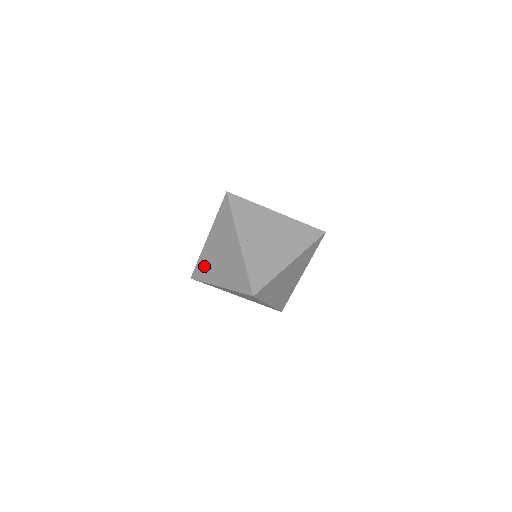
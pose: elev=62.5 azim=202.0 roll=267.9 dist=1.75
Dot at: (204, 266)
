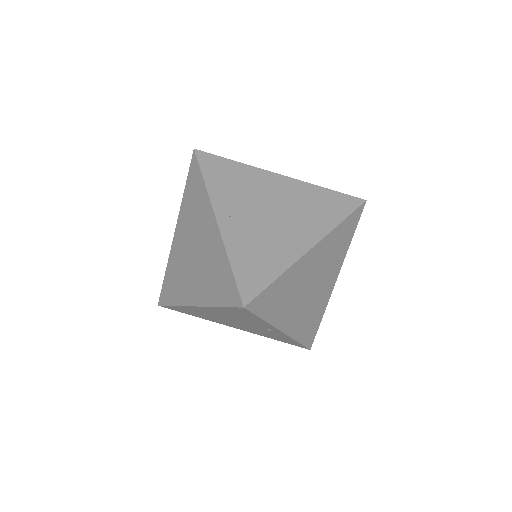
Dot at: (172, 279)
